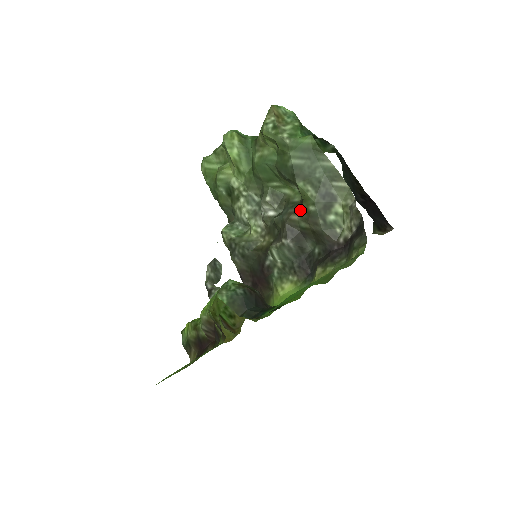
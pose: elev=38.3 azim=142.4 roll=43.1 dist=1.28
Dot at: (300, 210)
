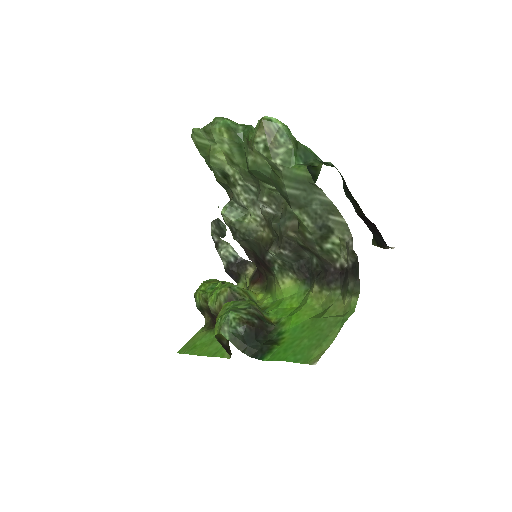
Dot at: (297, 229)
